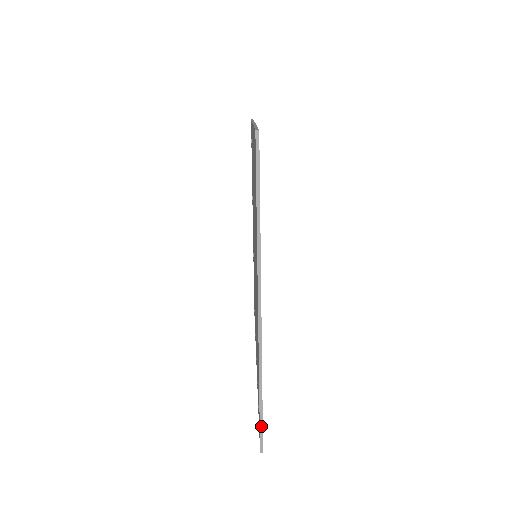
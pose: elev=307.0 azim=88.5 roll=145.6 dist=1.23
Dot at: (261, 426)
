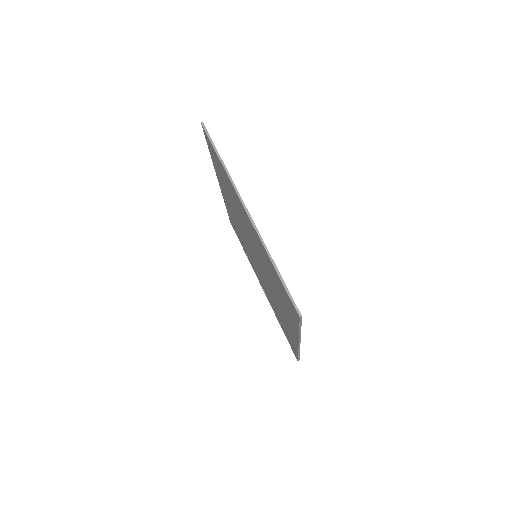
Dot at: (299, 358)
